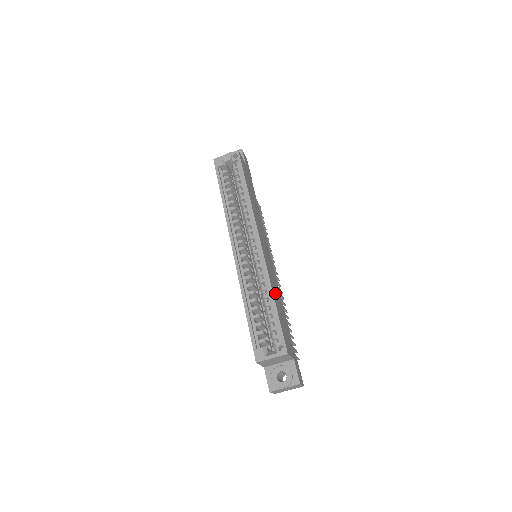
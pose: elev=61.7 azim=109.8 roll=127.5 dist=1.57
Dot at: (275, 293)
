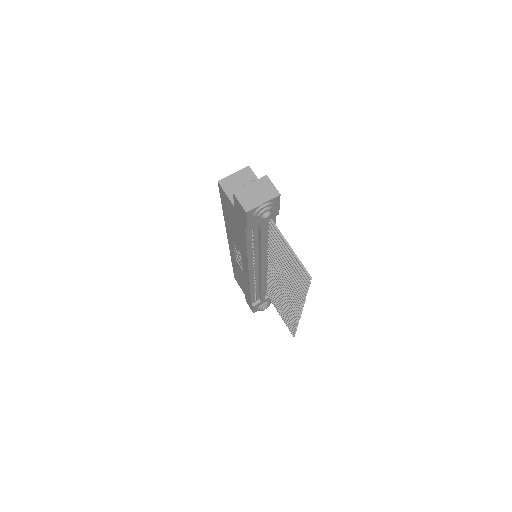
Dot at: occluded
